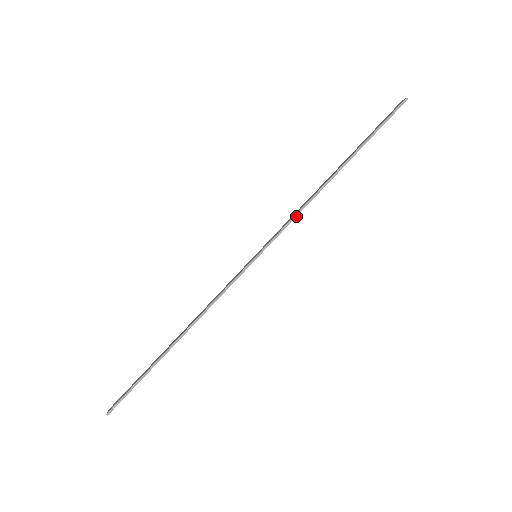
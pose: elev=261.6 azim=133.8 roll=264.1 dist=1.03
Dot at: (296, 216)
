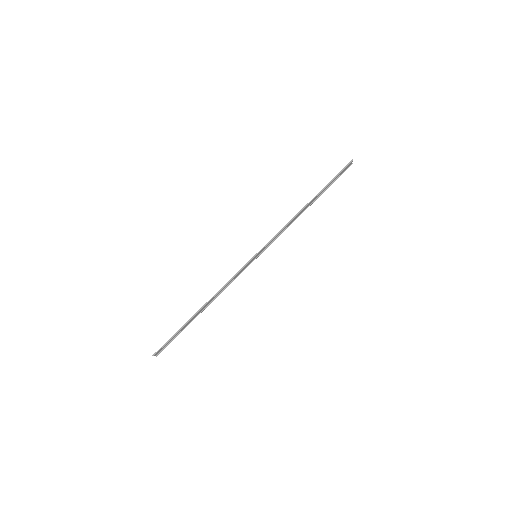
Dot at: occluded
